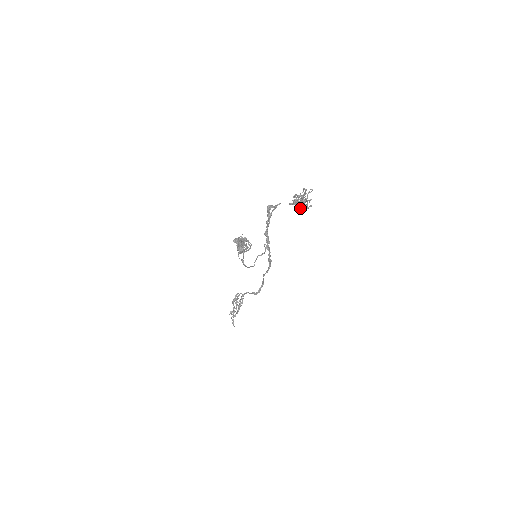
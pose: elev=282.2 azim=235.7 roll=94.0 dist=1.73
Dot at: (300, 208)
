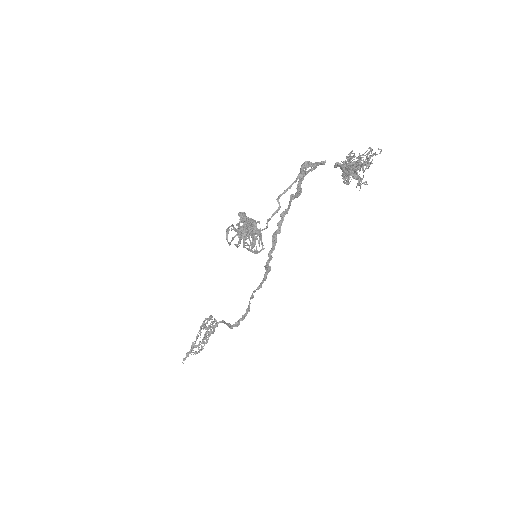
Dot at: (348, 180)
